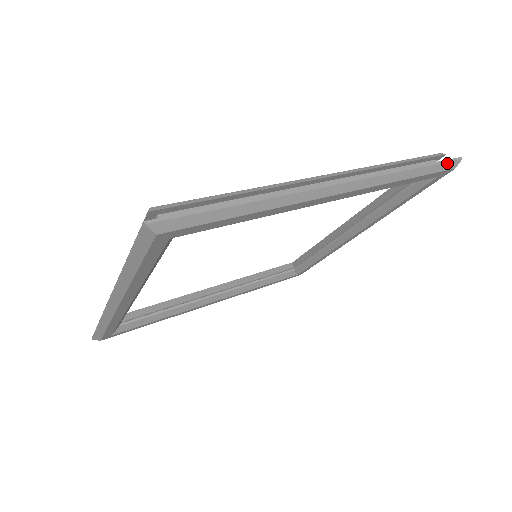
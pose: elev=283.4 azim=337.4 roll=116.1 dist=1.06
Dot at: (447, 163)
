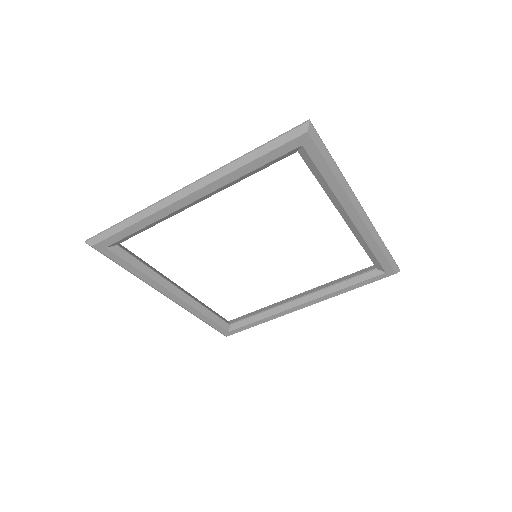
Dot at: (395, 264)
